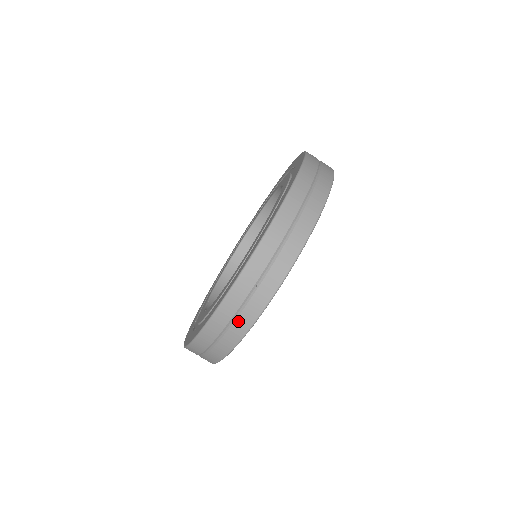
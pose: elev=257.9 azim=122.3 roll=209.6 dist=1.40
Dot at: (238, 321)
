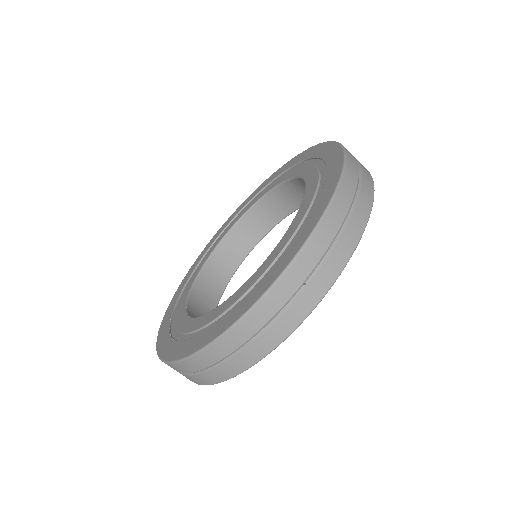
Dot at: (273, 328)
